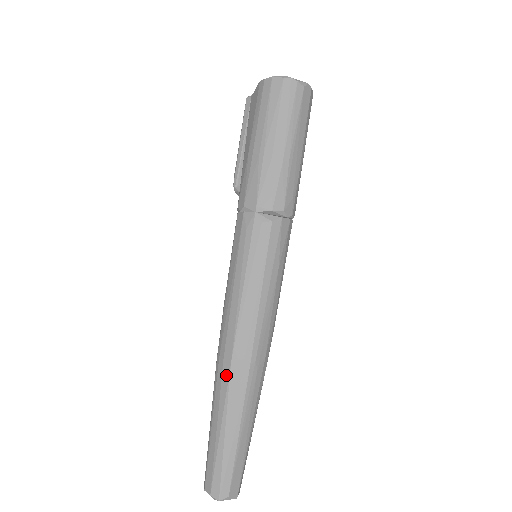
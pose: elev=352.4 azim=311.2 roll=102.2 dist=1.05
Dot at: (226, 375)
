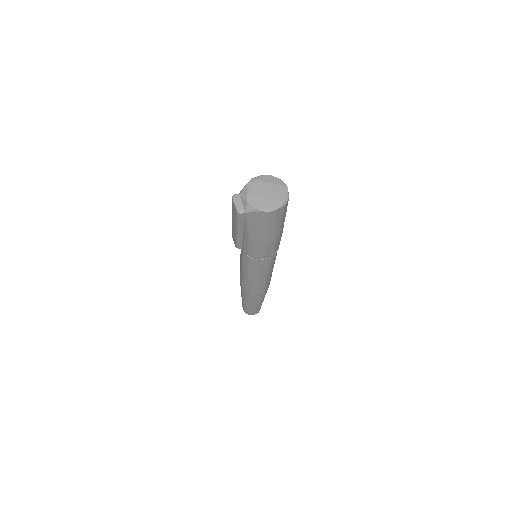
Dot at: (261, 296)
